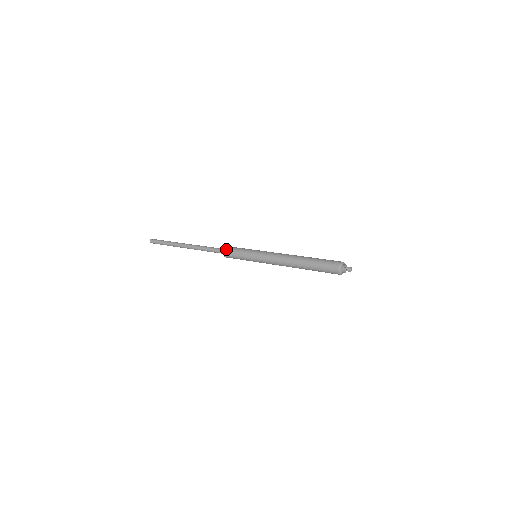
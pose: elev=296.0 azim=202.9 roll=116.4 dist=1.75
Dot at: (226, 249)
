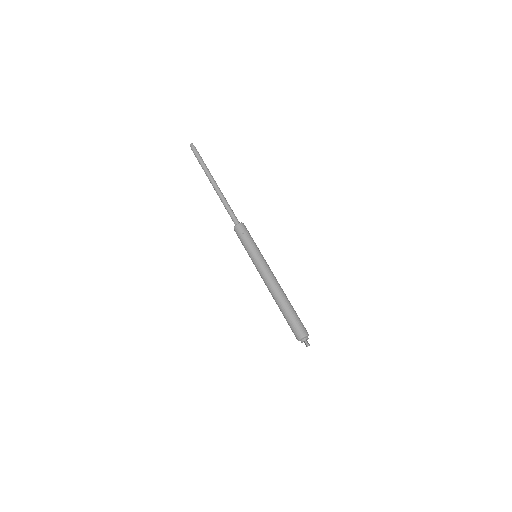
Dot at: (238, 227)
